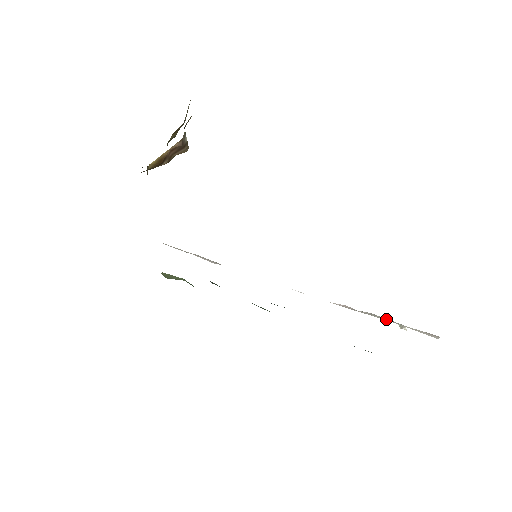
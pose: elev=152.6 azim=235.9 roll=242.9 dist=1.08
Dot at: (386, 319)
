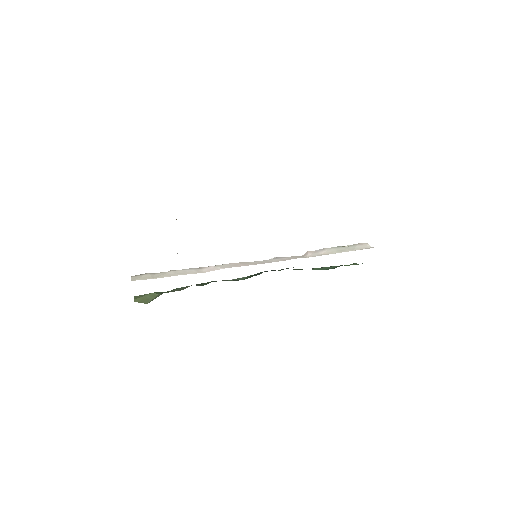
Dot at: (339, 248)
